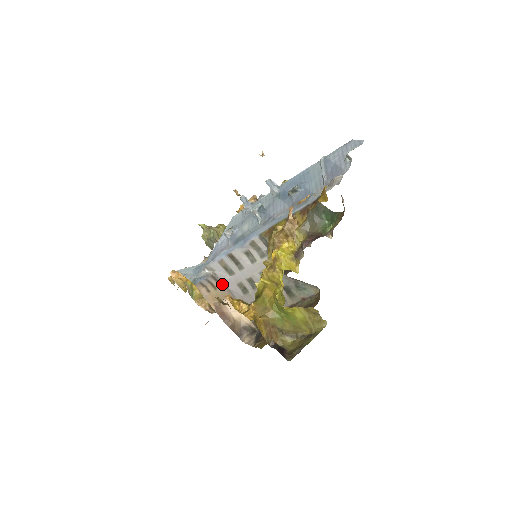
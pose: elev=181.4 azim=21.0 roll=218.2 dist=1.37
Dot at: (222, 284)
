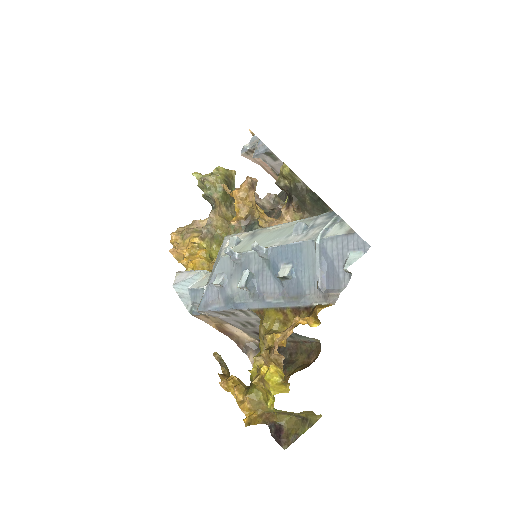
Dot at: (220, 318)
